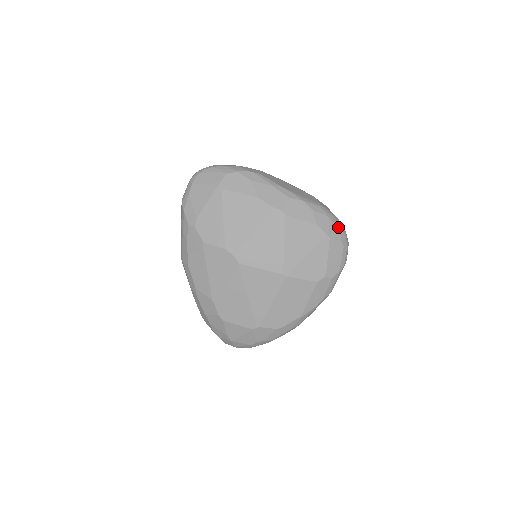
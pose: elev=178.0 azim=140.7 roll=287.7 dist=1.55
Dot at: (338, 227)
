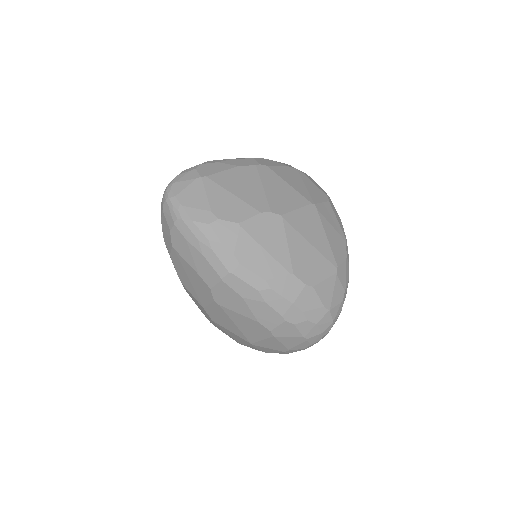
Dot at: occluded
